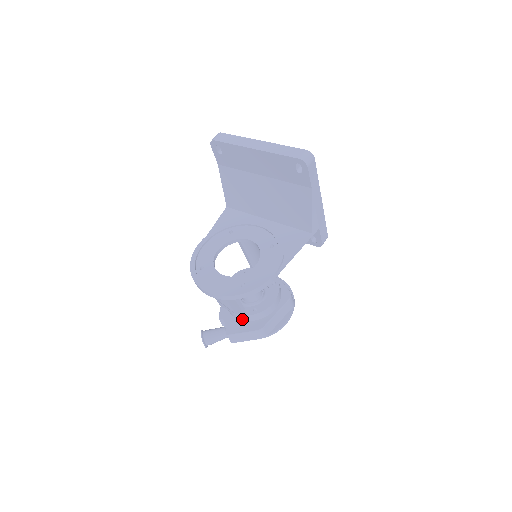
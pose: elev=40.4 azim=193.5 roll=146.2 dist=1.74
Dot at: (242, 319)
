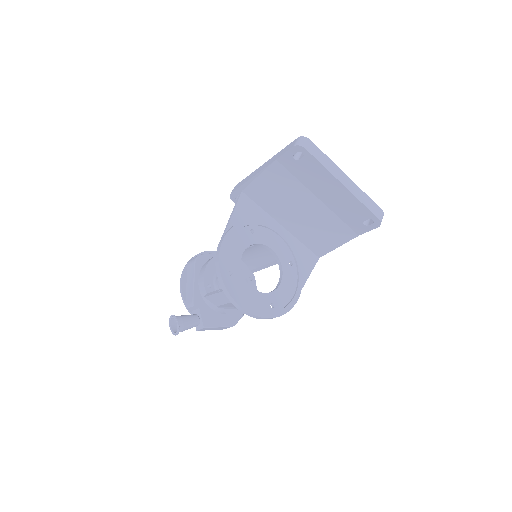
Dot at: (219, 312)
